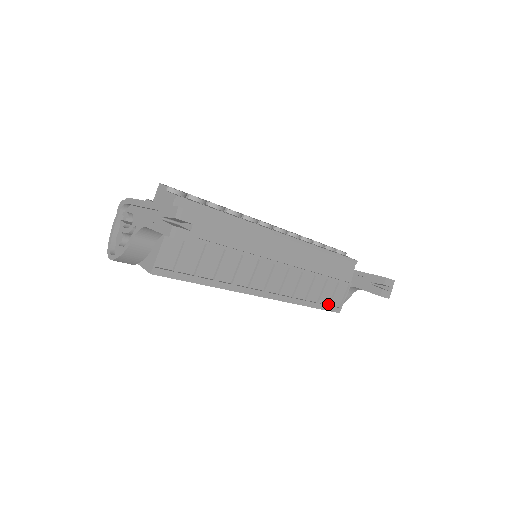
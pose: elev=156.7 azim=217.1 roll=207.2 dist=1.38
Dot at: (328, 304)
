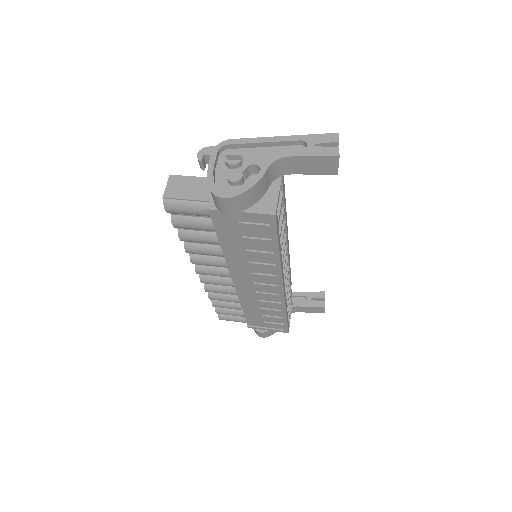
Dot at: occluded
